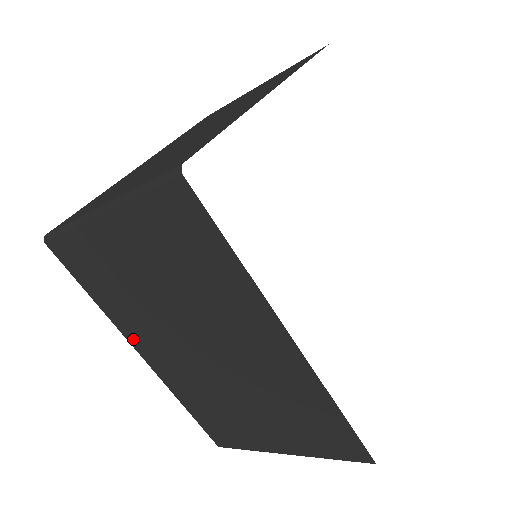
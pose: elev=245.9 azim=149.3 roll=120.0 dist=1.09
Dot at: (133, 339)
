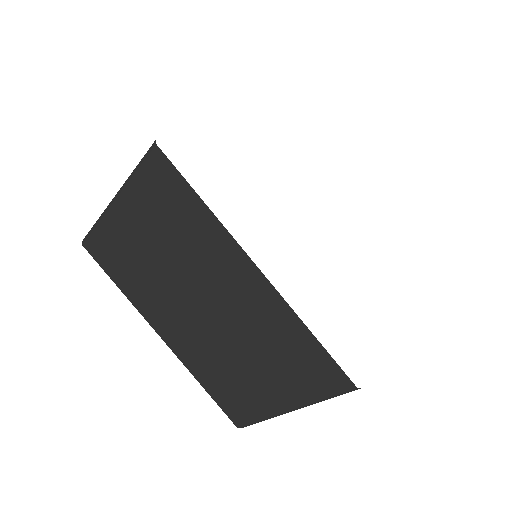
Dot at: (152, 320)
